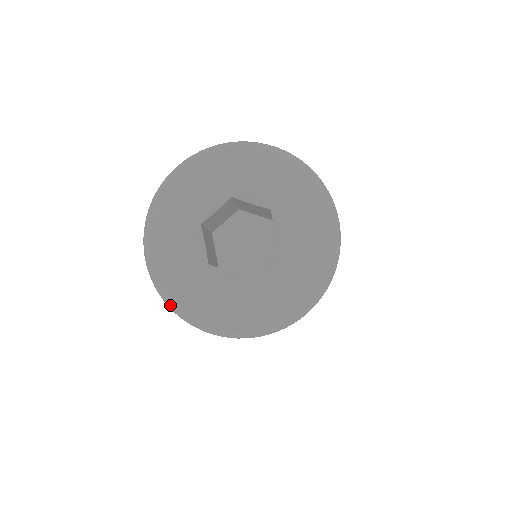
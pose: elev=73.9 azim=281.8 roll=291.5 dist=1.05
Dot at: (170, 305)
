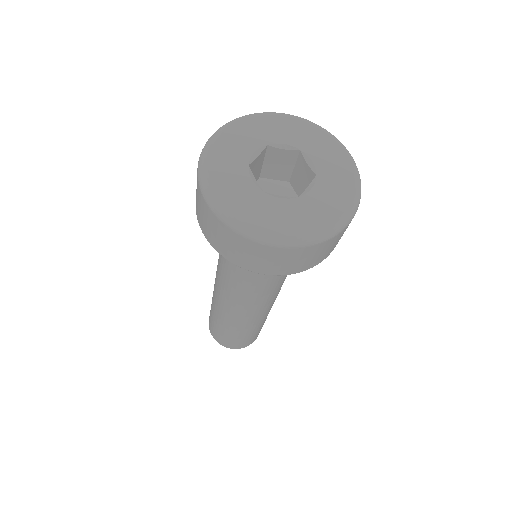
Dot at: (201, 163)
